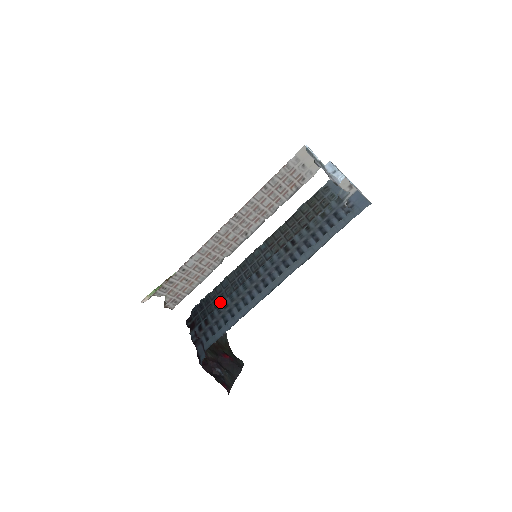
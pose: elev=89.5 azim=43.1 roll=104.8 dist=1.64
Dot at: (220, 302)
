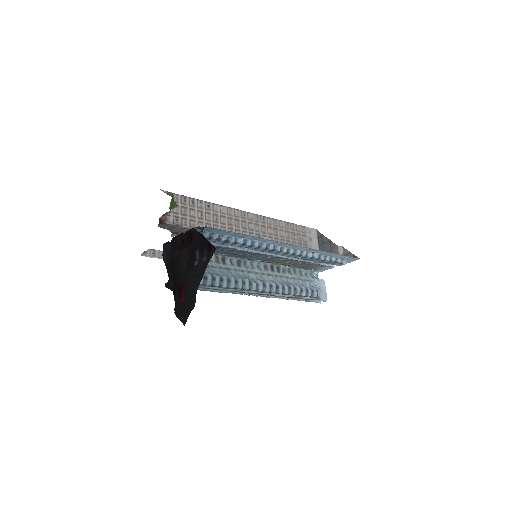
Dot at: (216, 246)
